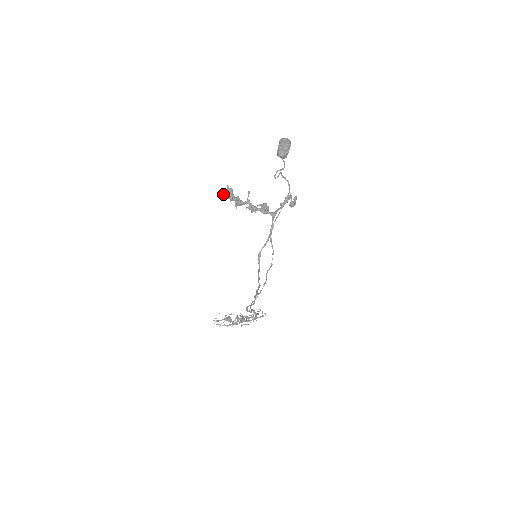
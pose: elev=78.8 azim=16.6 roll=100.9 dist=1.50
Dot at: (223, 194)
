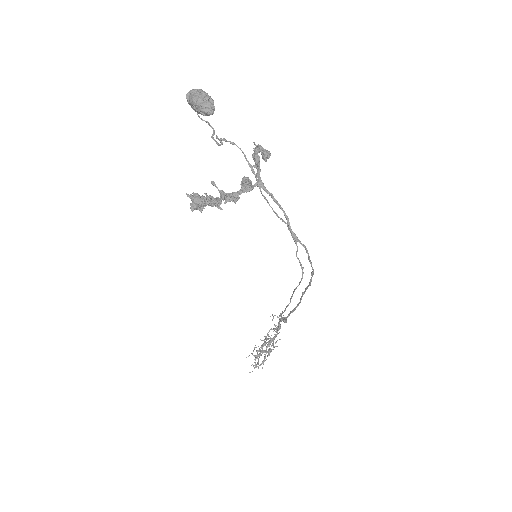
Dot at: (197, 205)
